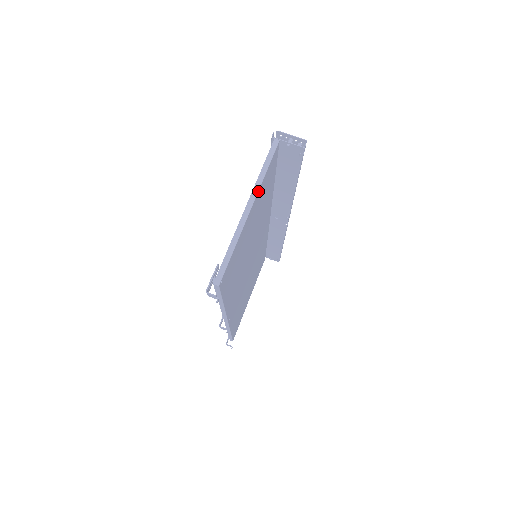
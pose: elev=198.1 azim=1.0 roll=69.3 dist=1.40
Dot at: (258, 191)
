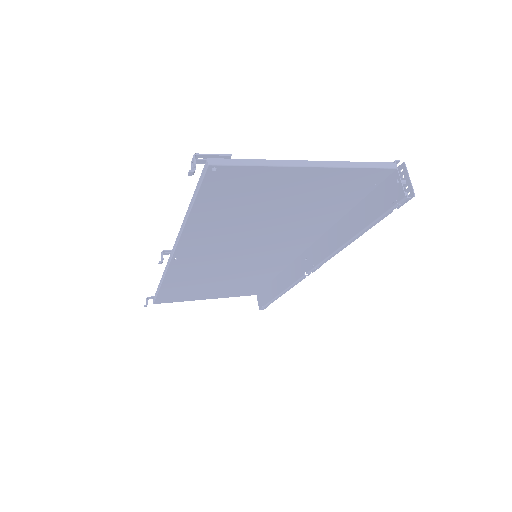
Dot at: (333, 167)
